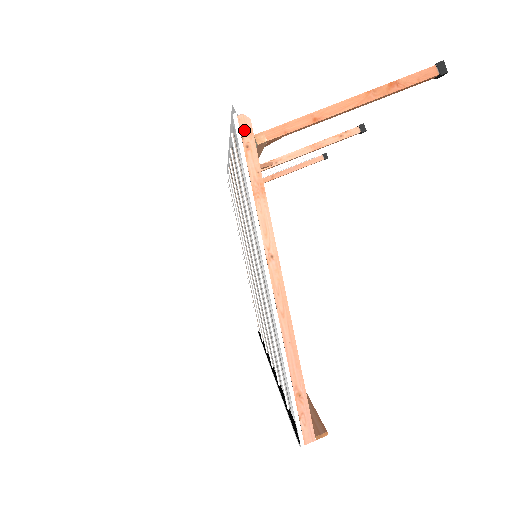
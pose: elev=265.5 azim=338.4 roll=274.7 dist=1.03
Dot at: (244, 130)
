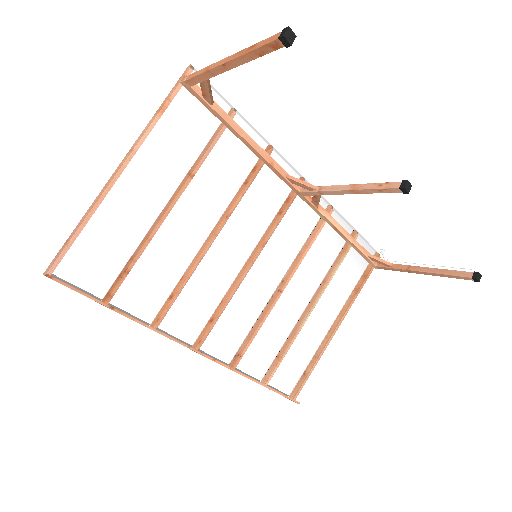
Dot at: (184, 74)
